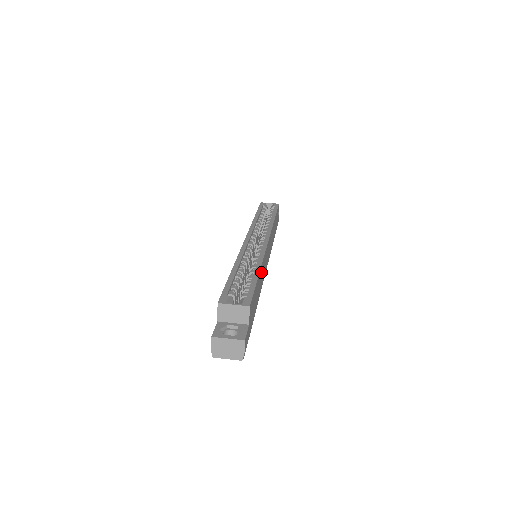
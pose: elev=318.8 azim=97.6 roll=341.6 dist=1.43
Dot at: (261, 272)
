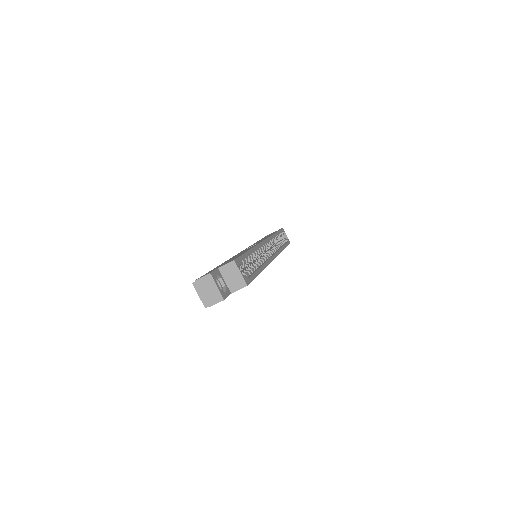
Dot at: occluded
